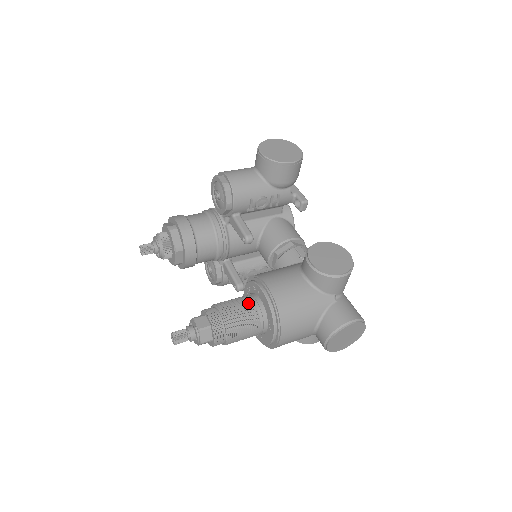
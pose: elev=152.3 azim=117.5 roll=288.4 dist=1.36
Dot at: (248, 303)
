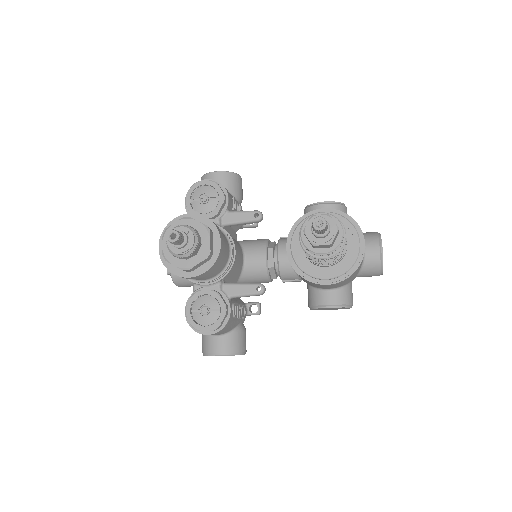
Dot at: occluded
